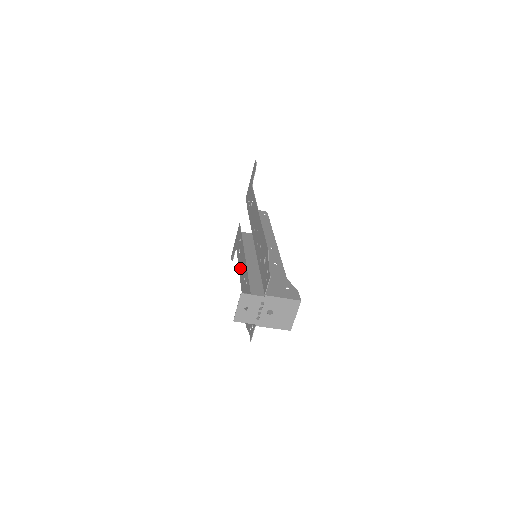
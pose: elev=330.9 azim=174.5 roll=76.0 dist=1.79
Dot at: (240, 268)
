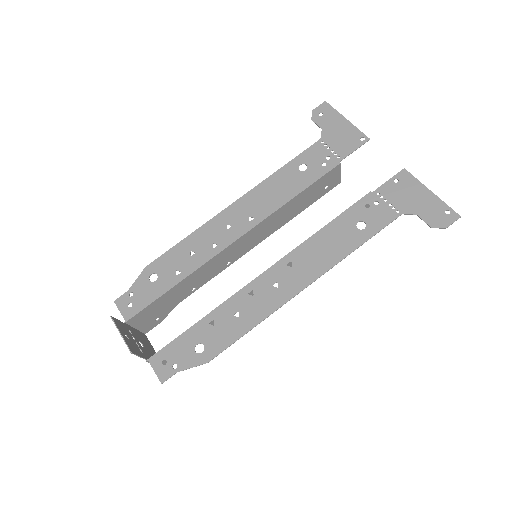
Dot at: (262, 190)
